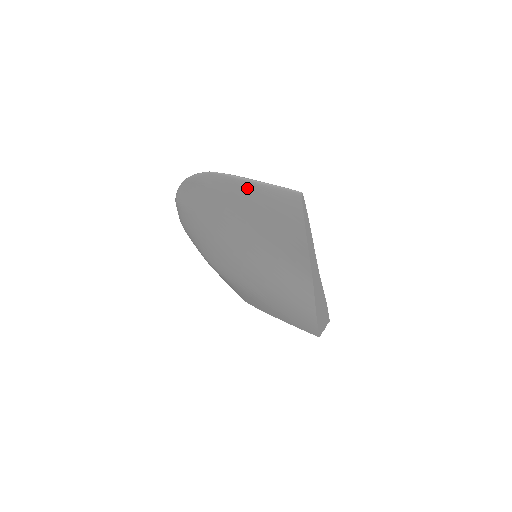
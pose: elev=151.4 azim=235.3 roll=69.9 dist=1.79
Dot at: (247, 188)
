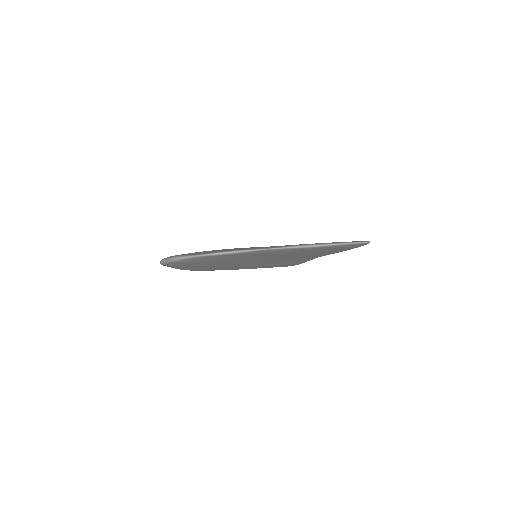
Dot at: occluded
